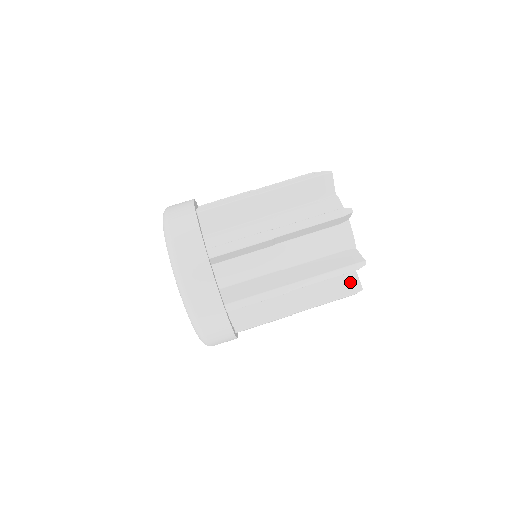
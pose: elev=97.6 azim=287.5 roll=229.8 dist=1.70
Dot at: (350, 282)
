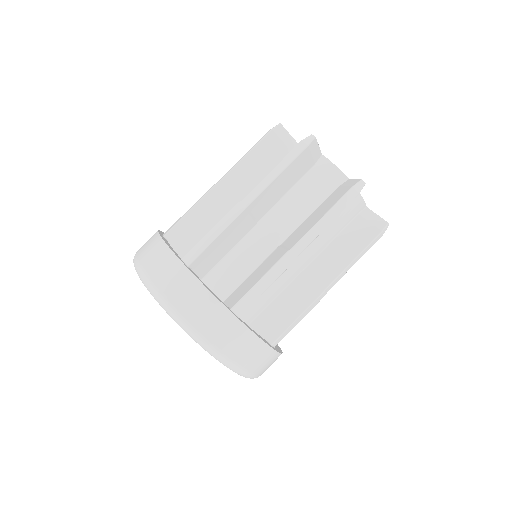
Dot at: occluded
